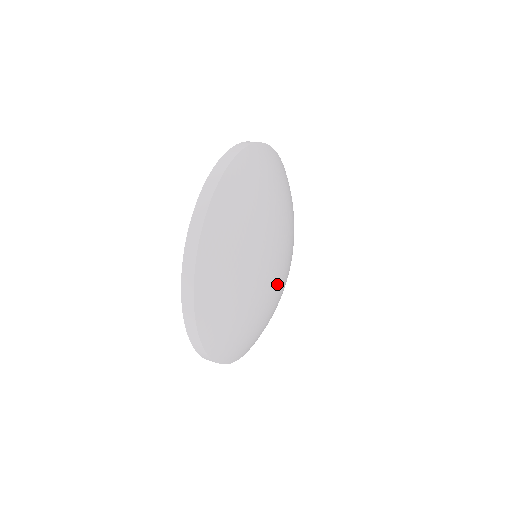
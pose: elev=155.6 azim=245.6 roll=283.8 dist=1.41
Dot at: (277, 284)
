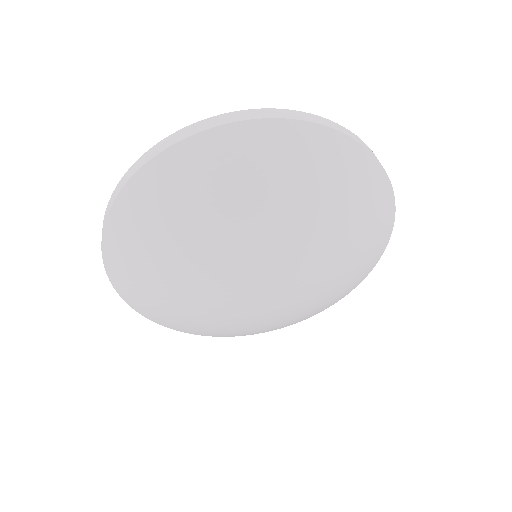
Dot at: (274, 299)
